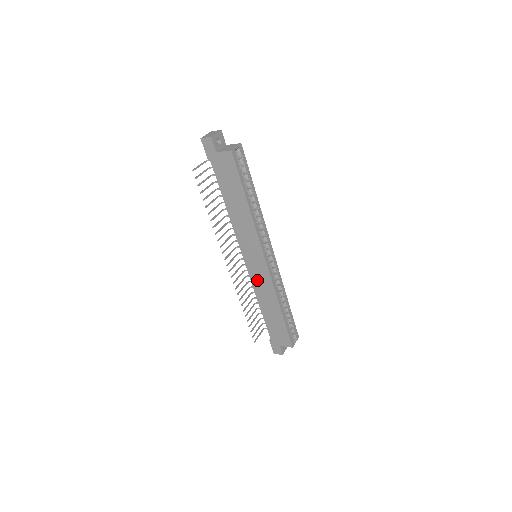
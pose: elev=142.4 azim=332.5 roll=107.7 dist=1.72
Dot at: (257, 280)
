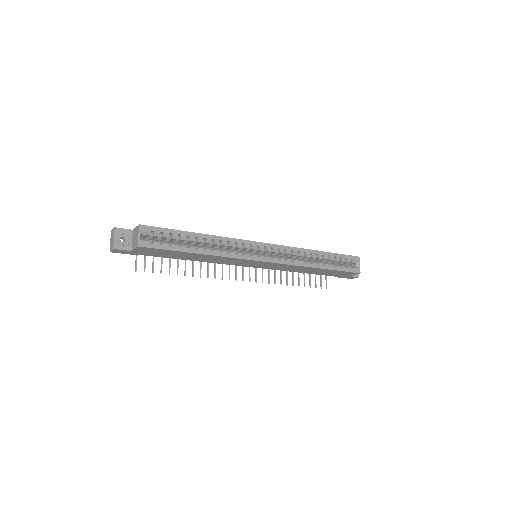
Dot at: (277, 268)
